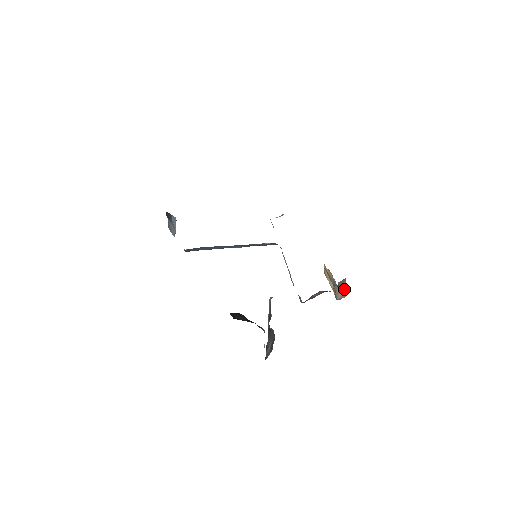
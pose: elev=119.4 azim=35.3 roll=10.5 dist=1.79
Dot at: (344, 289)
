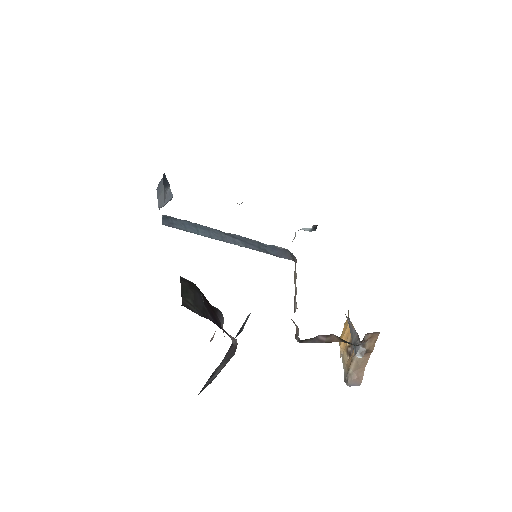
Dot at: (365, 364)
